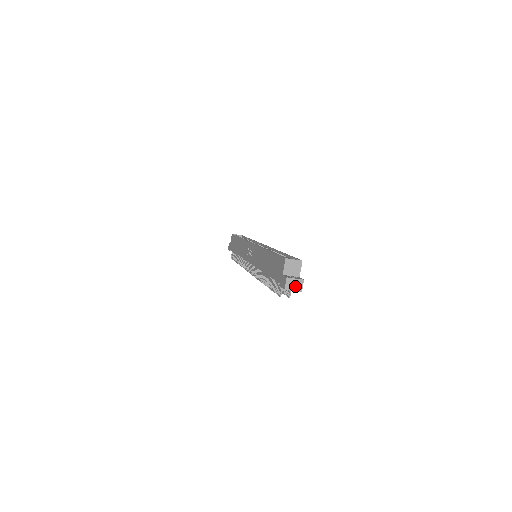
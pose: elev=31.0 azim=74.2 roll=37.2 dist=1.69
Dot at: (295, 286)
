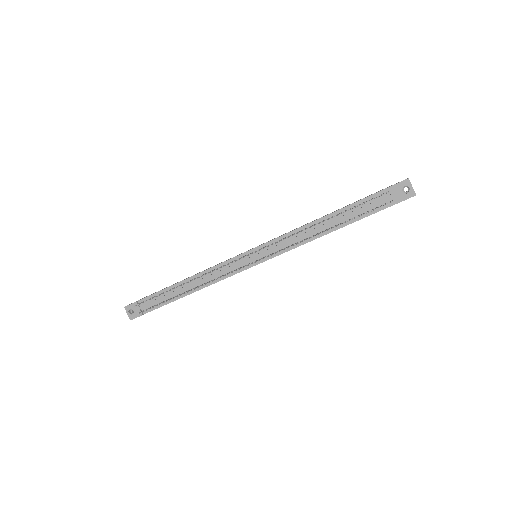
Dot at: (412, 188)
